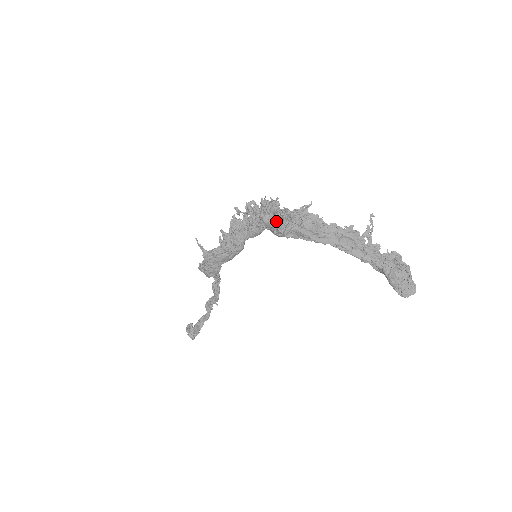
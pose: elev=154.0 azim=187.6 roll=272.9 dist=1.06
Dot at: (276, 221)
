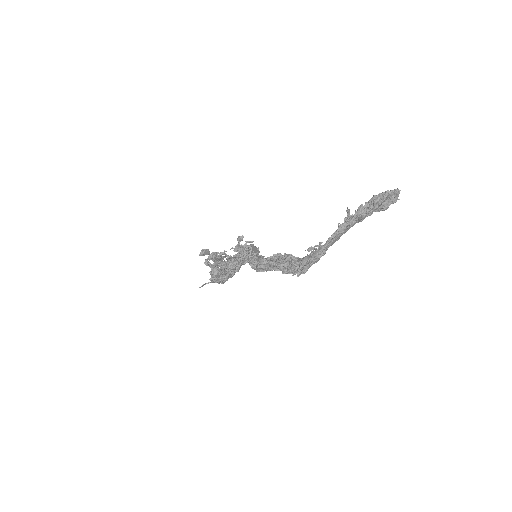
Dot at: occluded
